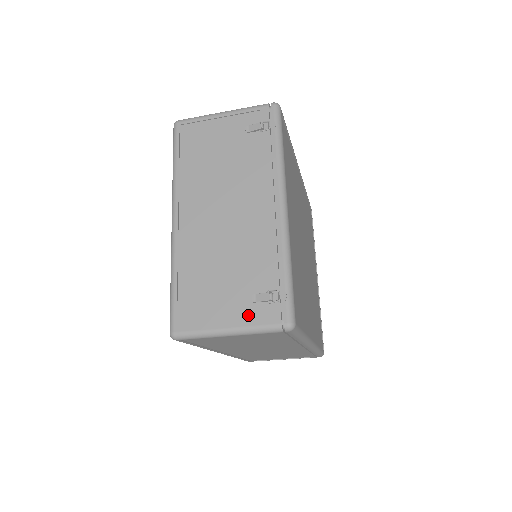
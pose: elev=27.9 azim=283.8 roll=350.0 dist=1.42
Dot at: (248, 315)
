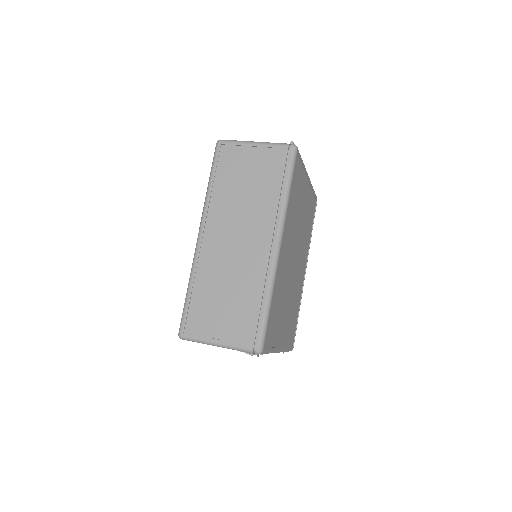
Dot at: occluded
